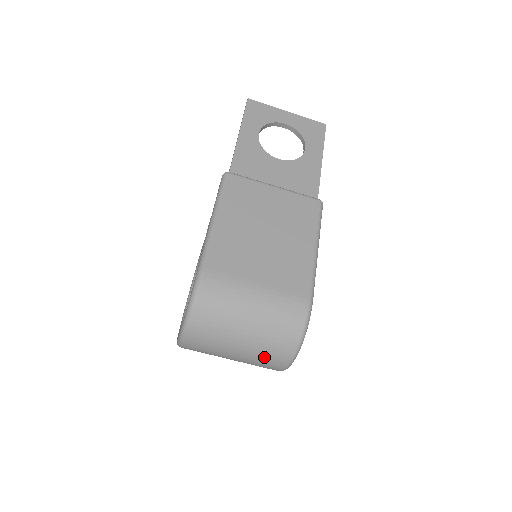
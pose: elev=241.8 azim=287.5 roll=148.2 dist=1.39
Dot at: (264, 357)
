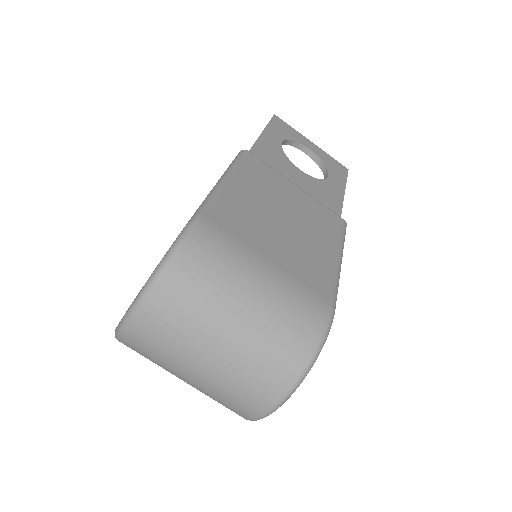
Dot at: (249, 376)
